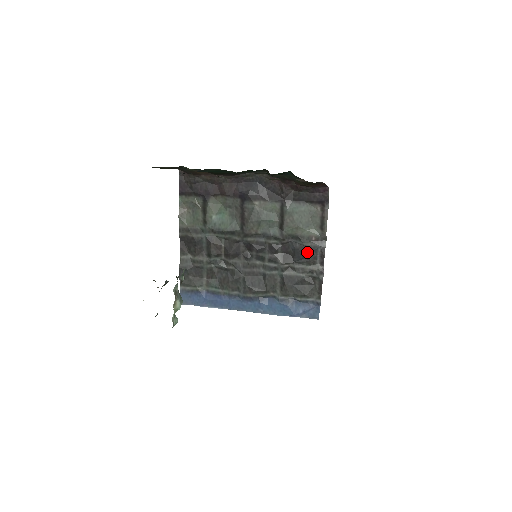
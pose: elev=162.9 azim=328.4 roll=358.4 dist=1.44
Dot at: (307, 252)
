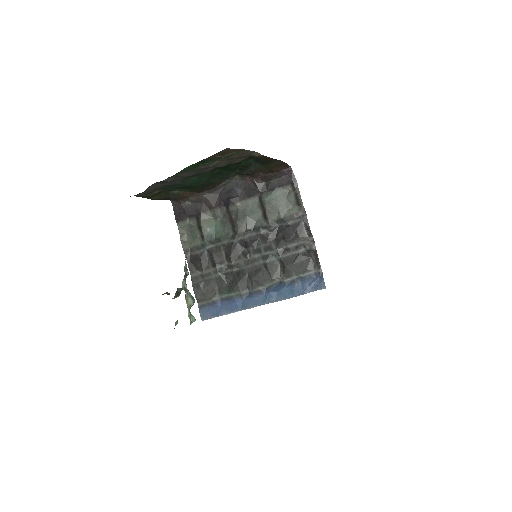
Dot at: (294, 230)
